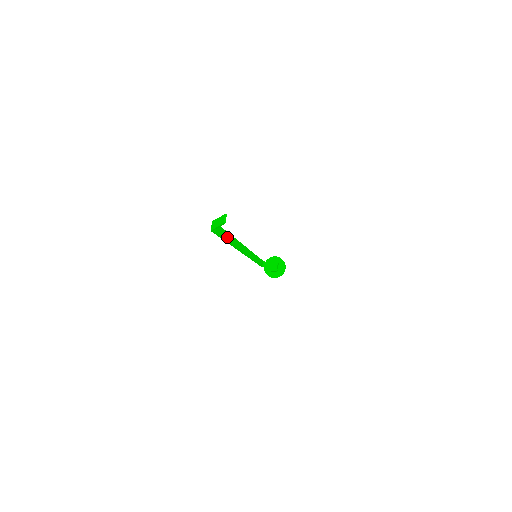
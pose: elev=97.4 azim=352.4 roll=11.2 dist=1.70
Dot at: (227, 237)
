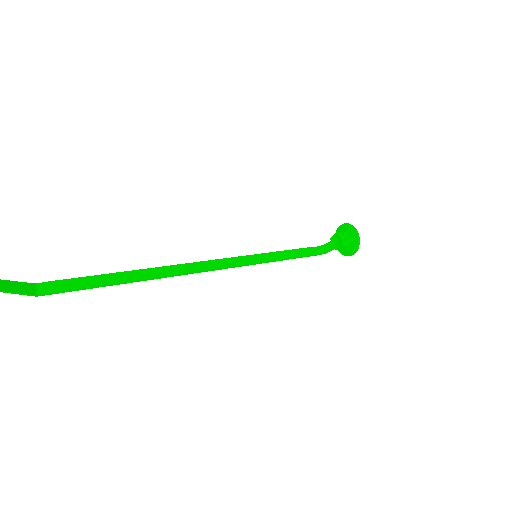
Dot at: (112, 279)
